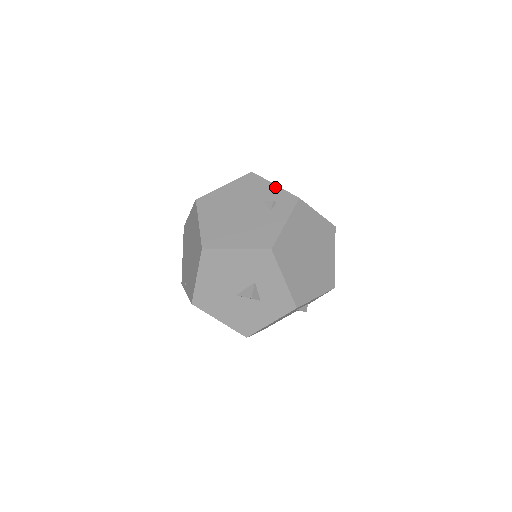
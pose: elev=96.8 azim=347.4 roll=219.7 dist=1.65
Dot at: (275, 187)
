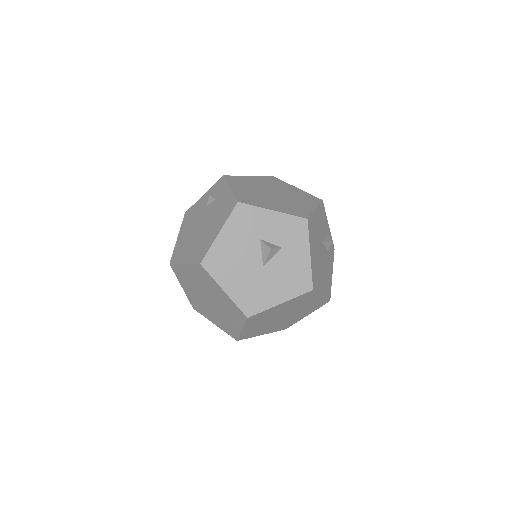
Dot at: (205, 195)
